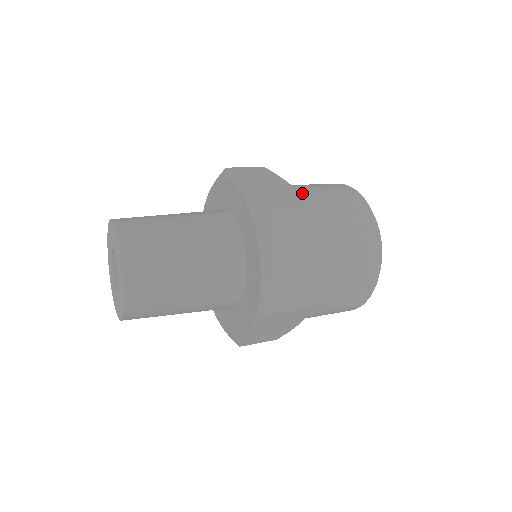
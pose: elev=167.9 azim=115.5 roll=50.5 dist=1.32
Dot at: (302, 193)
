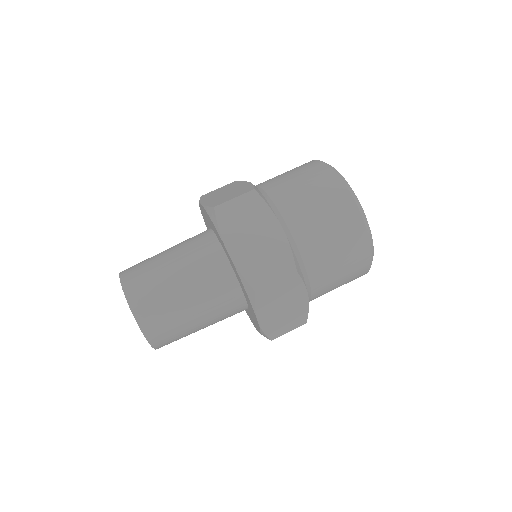
Dot at: (294, 228)
